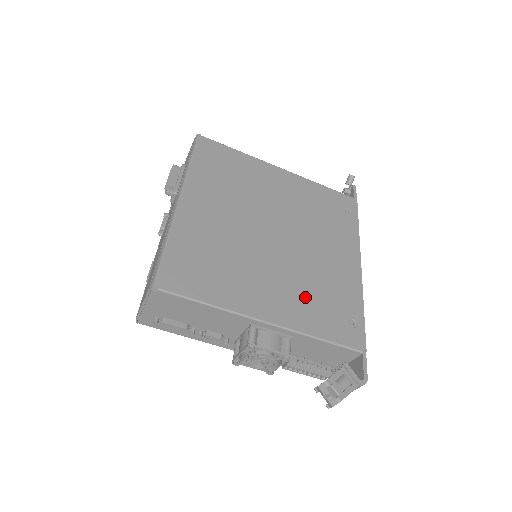
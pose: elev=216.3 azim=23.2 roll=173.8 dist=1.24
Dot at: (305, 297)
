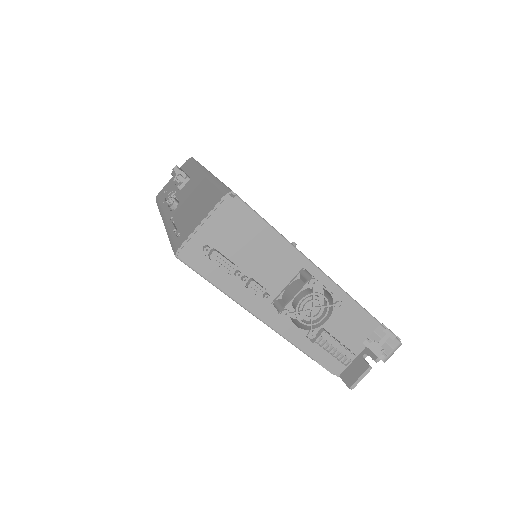
Dot at: occluded
